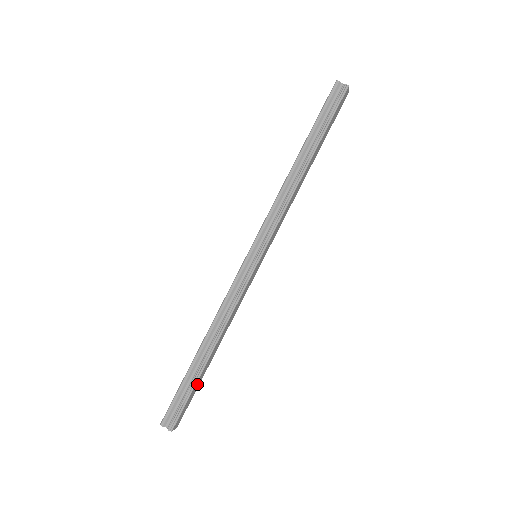
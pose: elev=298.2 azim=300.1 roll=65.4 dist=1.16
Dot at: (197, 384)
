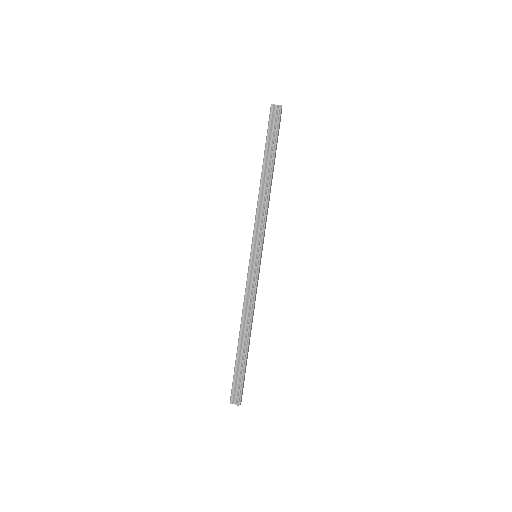
Dot at: (246, 365)
